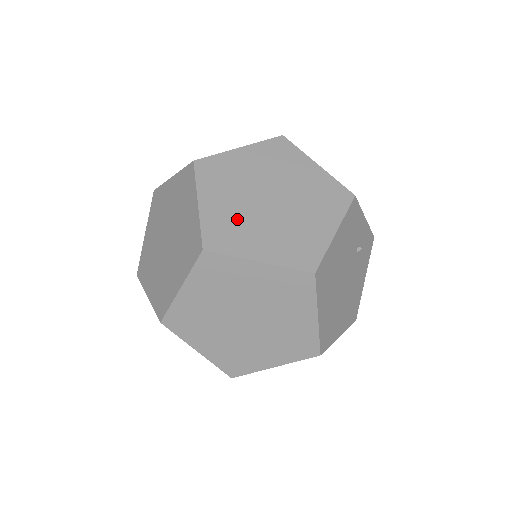
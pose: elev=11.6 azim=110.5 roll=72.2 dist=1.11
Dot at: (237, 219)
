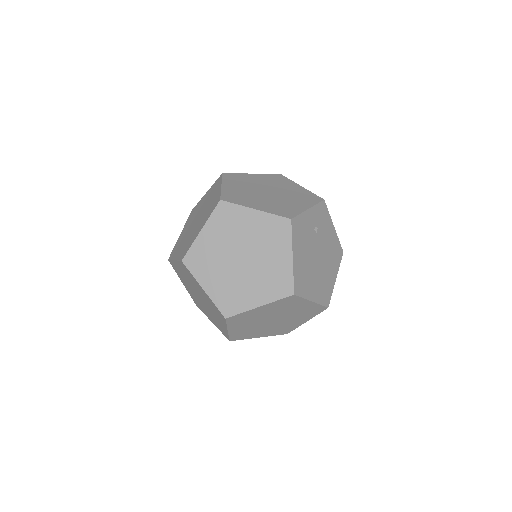
Dot at: (231, 286)
